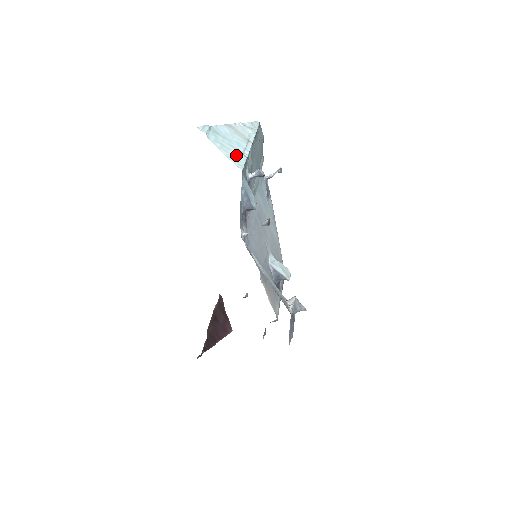
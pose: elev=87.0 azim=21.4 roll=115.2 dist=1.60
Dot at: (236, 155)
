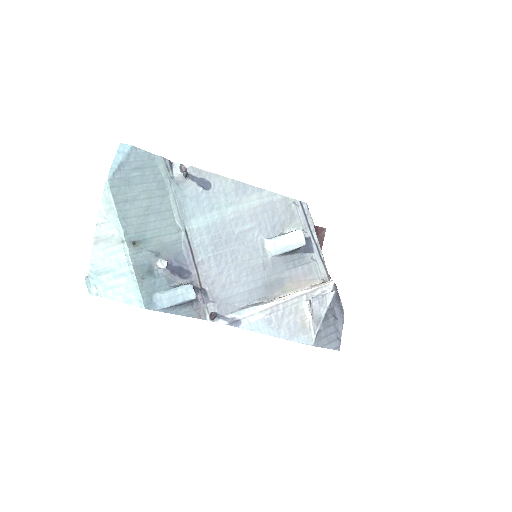
Dot at: (129, 287)
